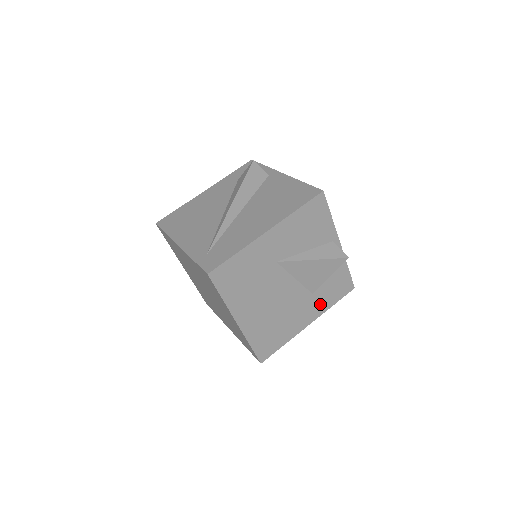
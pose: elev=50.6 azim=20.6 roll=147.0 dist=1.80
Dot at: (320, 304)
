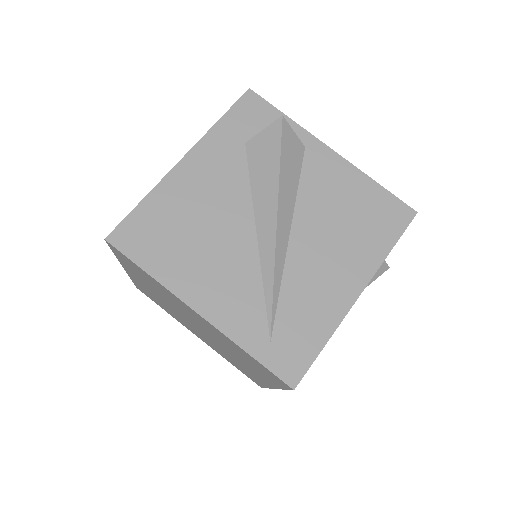
Dot at: occluded
